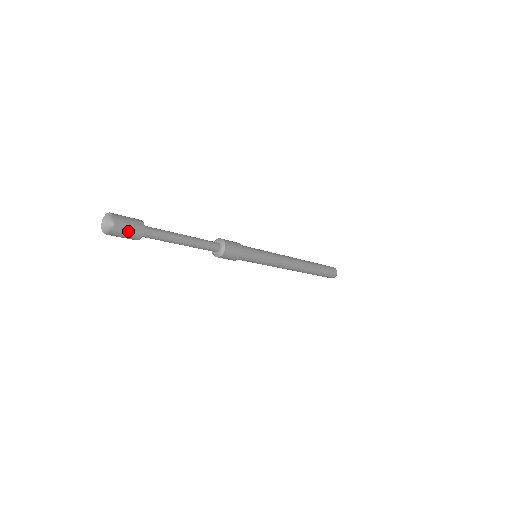
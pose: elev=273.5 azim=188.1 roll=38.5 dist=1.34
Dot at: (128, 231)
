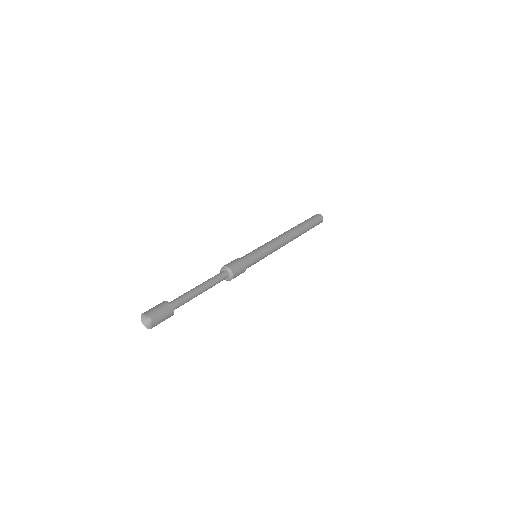
Dot at: (162, 321)
